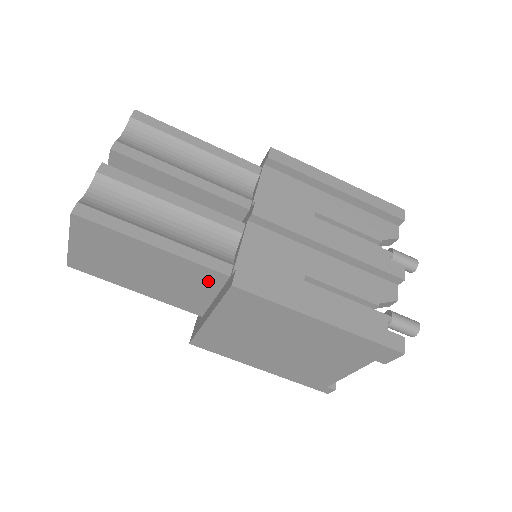
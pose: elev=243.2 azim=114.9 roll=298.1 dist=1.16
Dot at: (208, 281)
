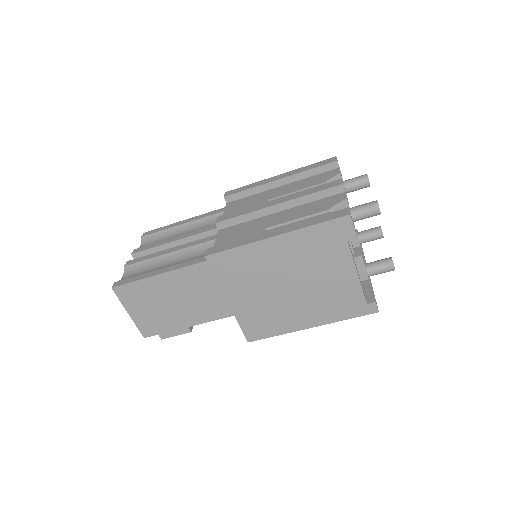
Dot at: (208, 275)
